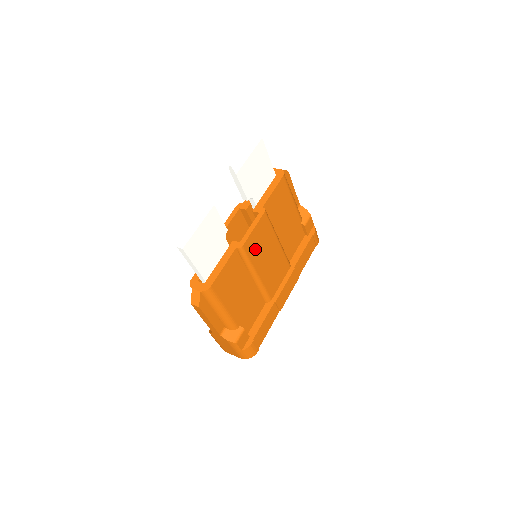
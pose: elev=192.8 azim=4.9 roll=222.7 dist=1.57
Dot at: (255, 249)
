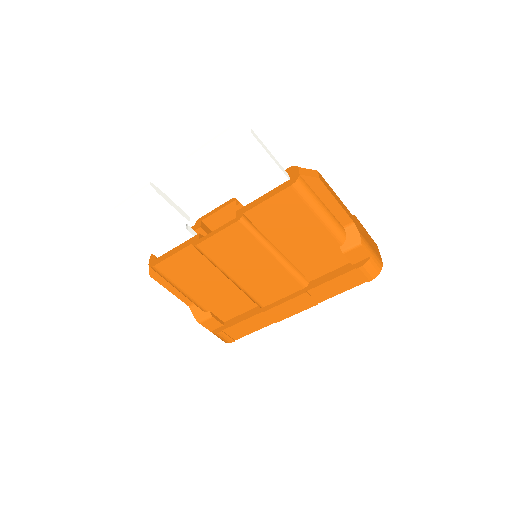
Dot at: (222, 253)
